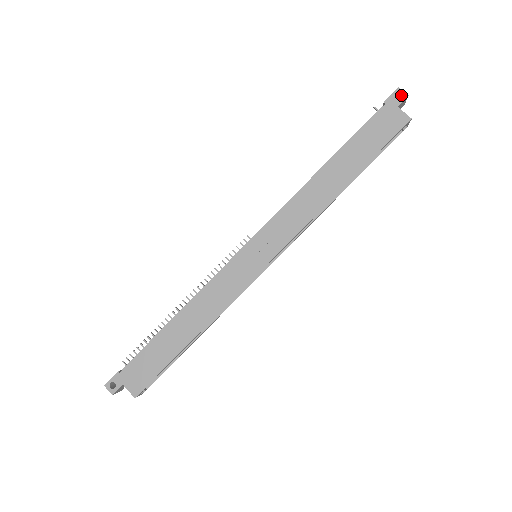
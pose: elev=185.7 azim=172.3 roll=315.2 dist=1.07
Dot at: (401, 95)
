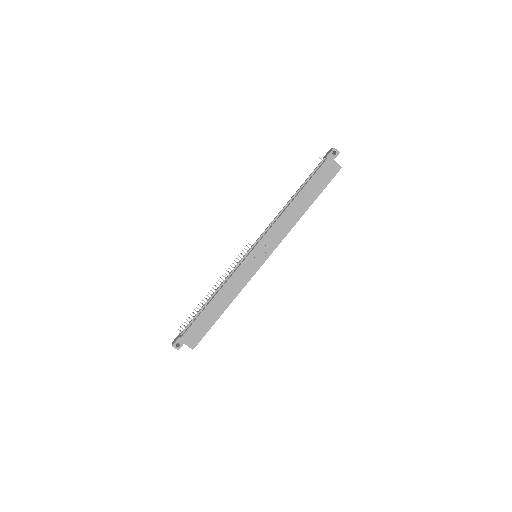
Dot at: (336, 152)
